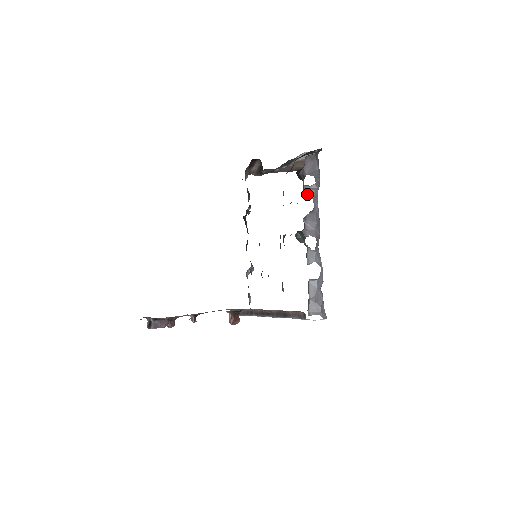
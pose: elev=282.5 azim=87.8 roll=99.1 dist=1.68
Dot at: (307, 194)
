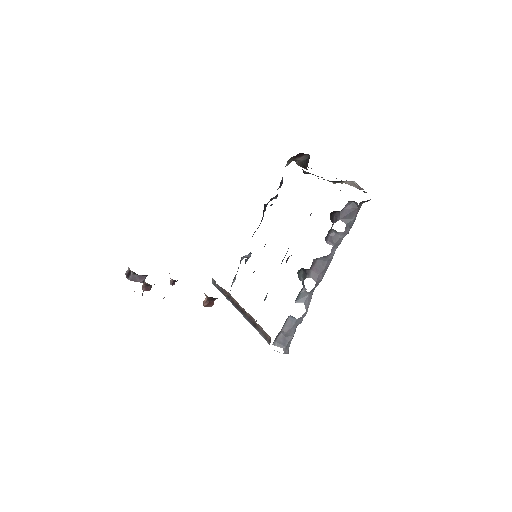
Dot at: (330, 238)
